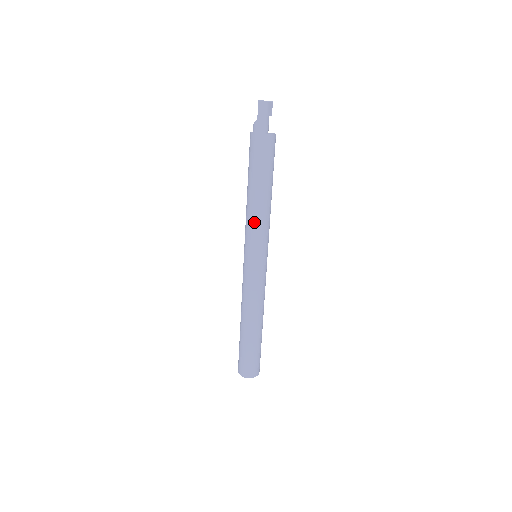
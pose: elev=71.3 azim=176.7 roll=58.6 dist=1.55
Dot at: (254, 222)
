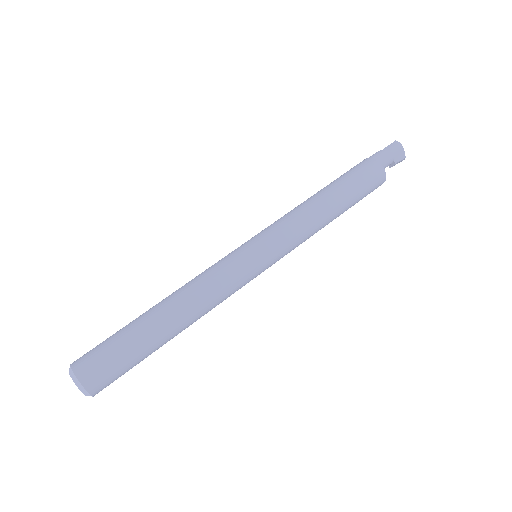
Dot at: (293, 215)
